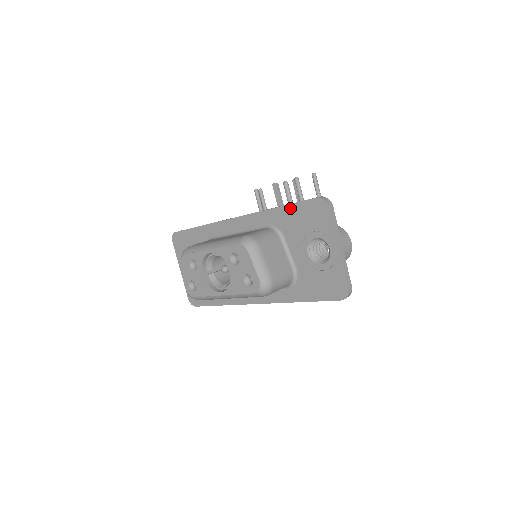
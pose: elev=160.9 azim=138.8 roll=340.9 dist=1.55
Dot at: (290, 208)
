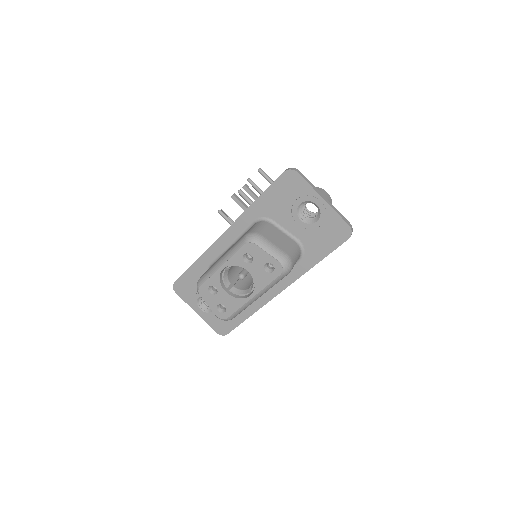
Dot at: (266, 194)
